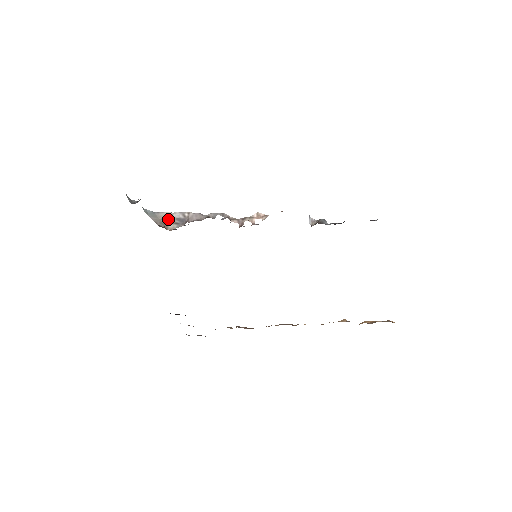
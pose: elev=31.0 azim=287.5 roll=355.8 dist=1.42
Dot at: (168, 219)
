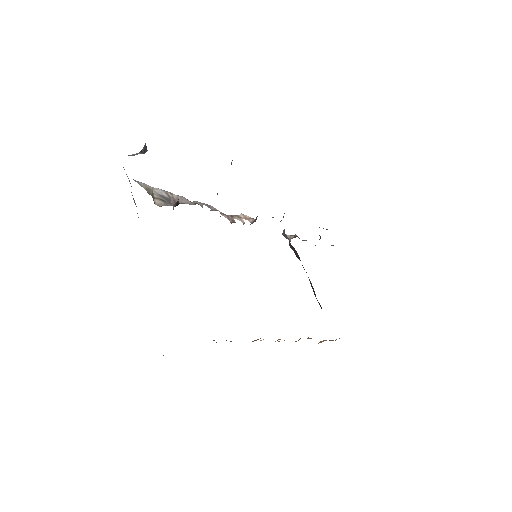
Dot at: (152, 192)
